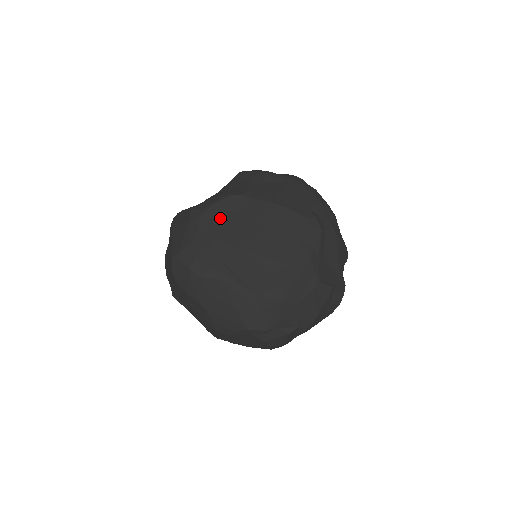
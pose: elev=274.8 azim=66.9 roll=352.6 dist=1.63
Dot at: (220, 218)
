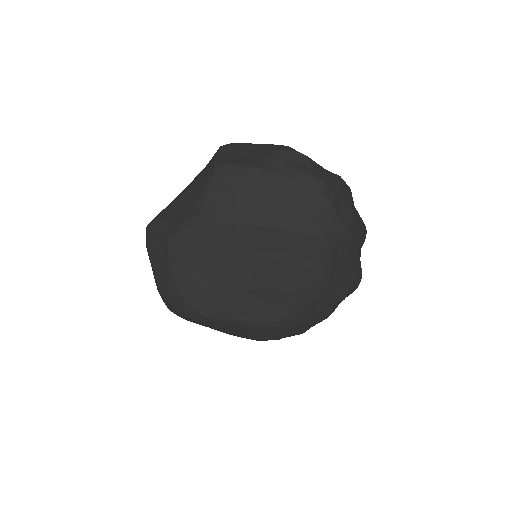
Dot at: (206, 256)
